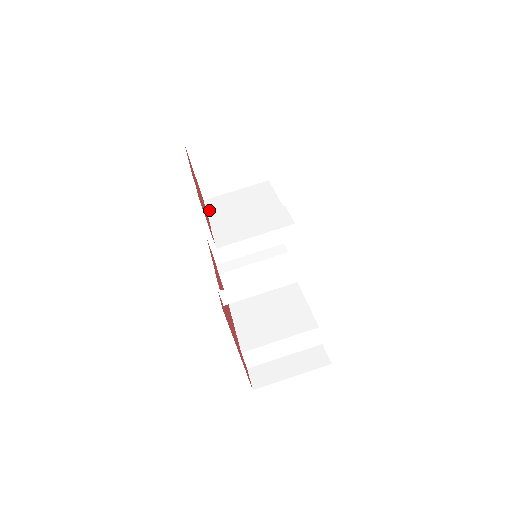
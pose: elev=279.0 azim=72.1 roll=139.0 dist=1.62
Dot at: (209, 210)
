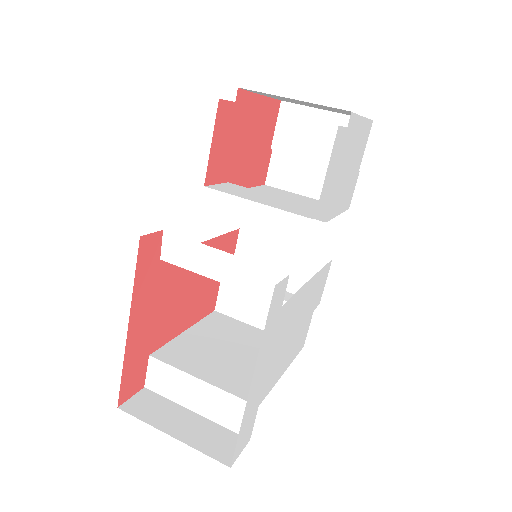
Dot at: (257, 187)
